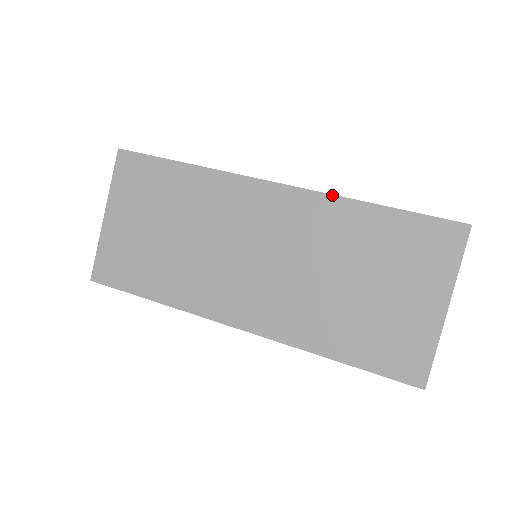
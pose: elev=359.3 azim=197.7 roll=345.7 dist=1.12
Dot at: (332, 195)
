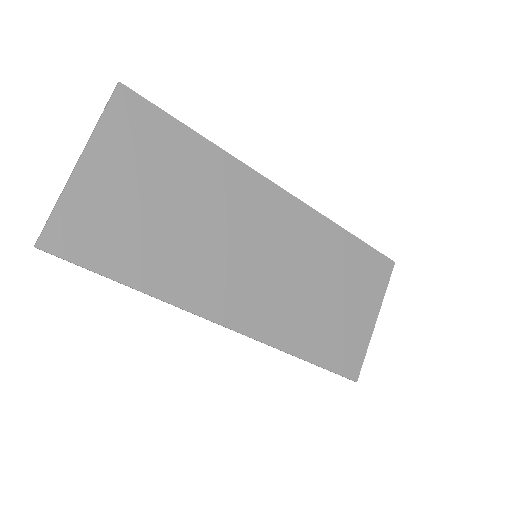
Dot at: (324, 216)
